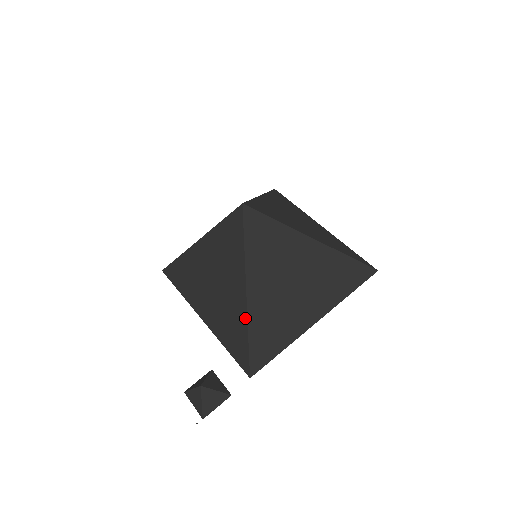
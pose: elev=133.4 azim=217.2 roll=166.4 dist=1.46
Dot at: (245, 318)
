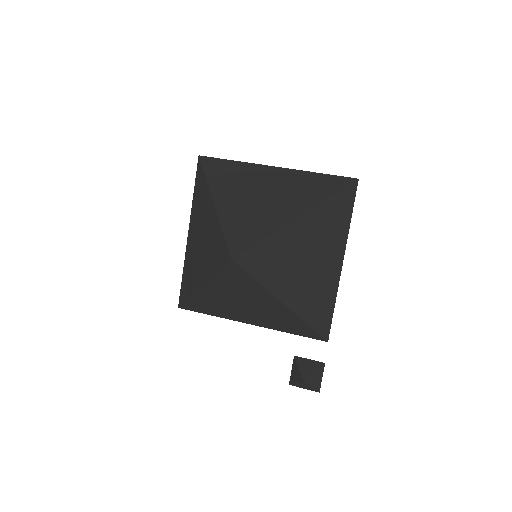
Dot at: (296, 318)
